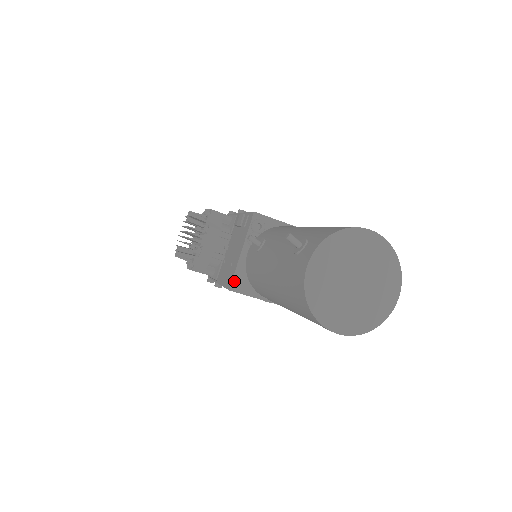
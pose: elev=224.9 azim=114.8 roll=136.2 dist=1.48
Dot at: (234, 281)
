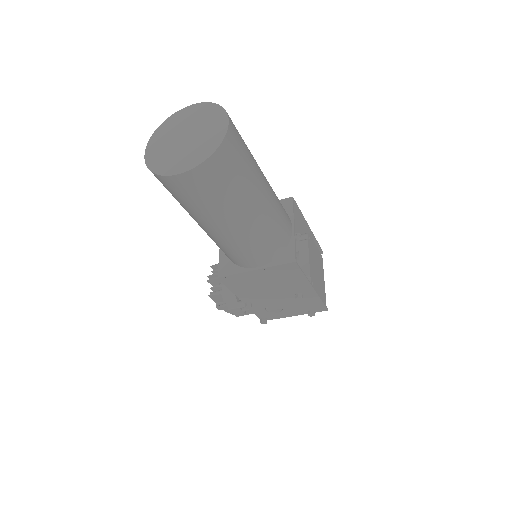
Dot at: (220, 269)
